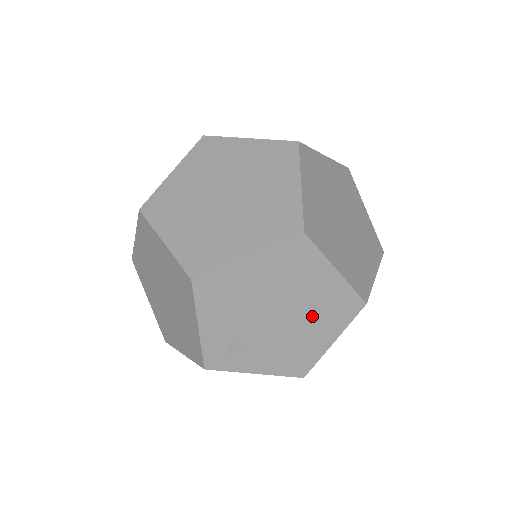
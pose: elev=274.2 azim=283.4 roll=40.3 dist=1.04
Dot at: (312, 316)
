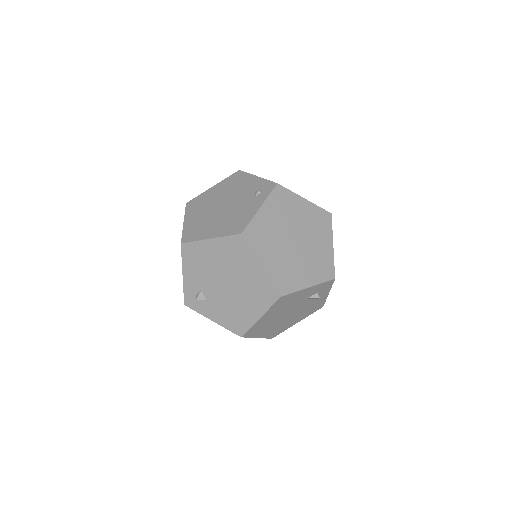
Dot at: (246, 293)
